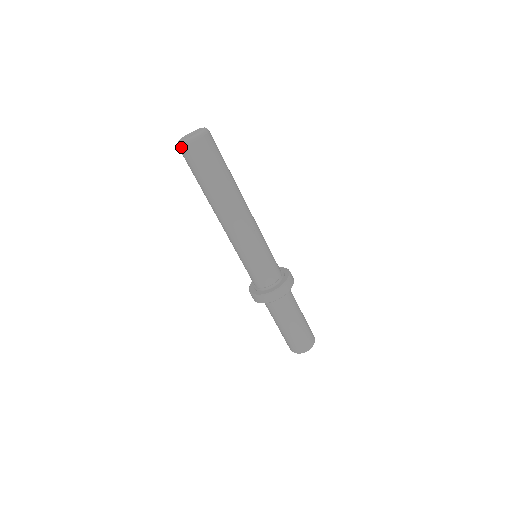
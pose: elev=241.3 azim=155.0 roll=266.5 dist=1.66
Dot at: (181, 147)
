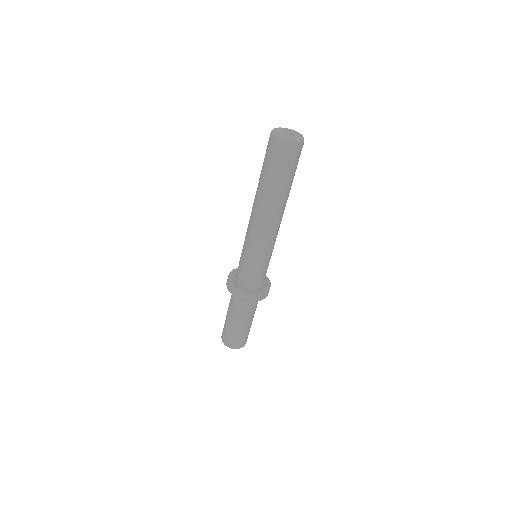
Dot at: (270, 133)
